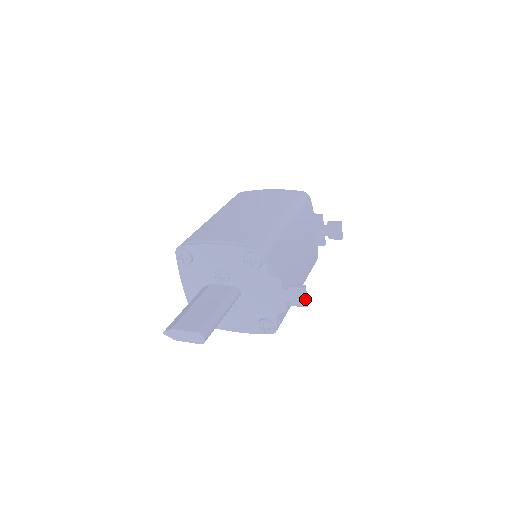
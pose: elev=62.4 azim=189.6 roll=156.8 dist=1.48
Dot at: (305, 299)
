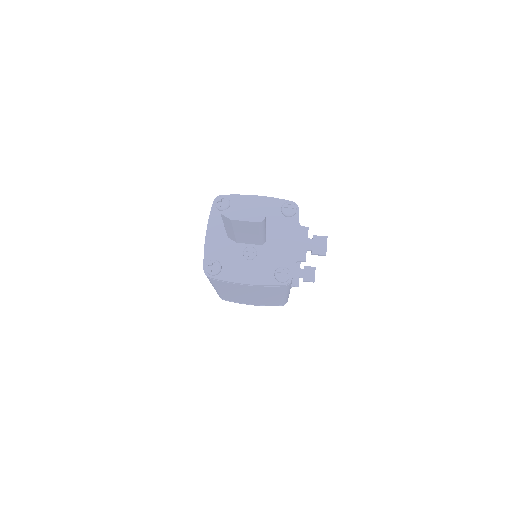
Dot at: (326, 247)
